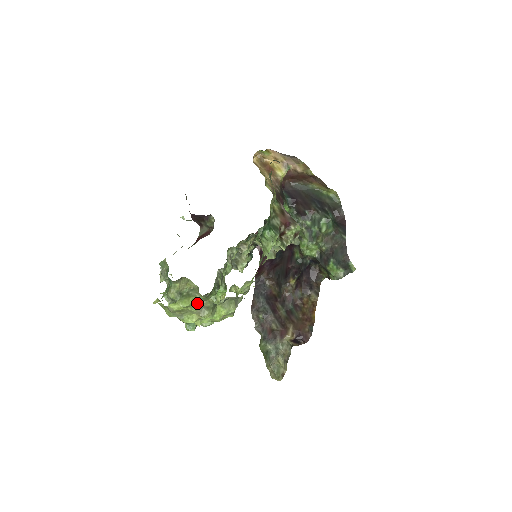
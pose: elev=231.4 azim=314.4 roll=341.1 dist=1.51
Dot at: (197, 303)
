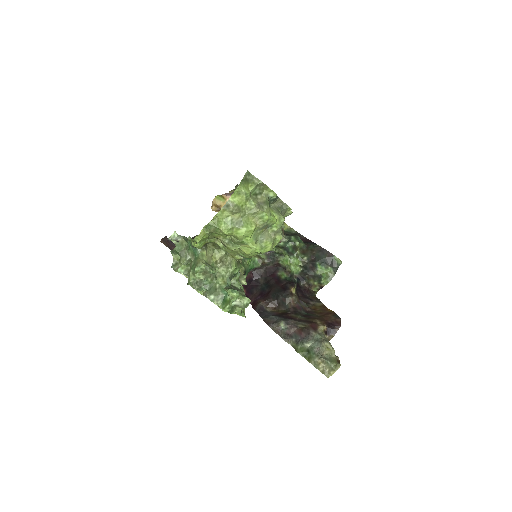
Dot at: (253, 198)
